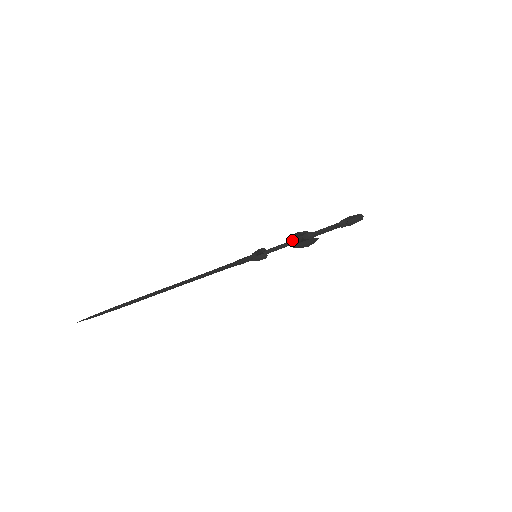
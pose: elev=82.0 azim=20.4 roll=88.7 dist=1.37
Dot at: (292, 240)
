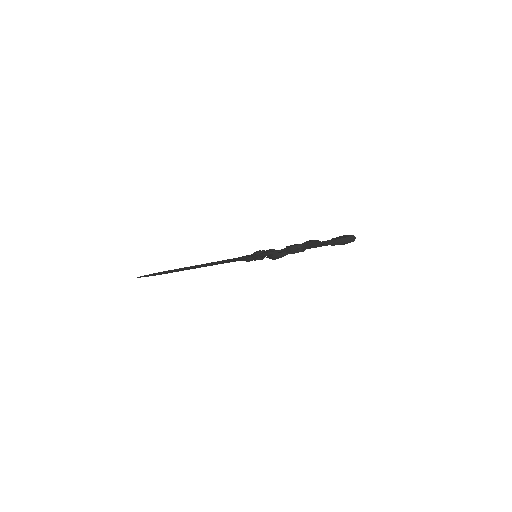
Dot at: (286, 248)
